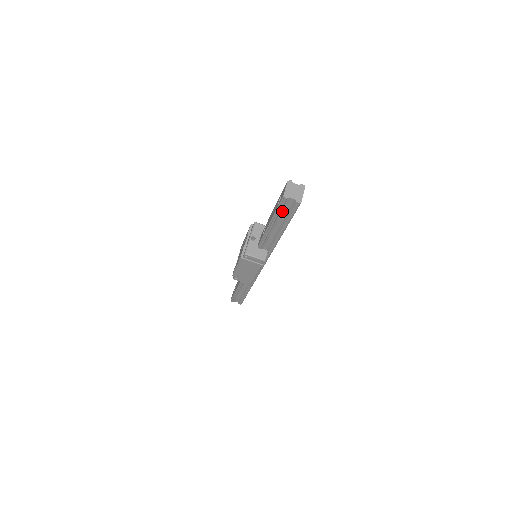
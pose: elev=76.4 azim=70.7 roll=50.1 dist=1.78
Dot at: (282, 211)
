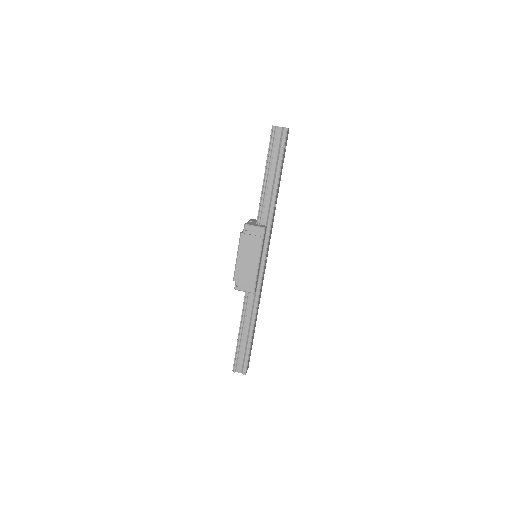
Dot at: (273, 150)
